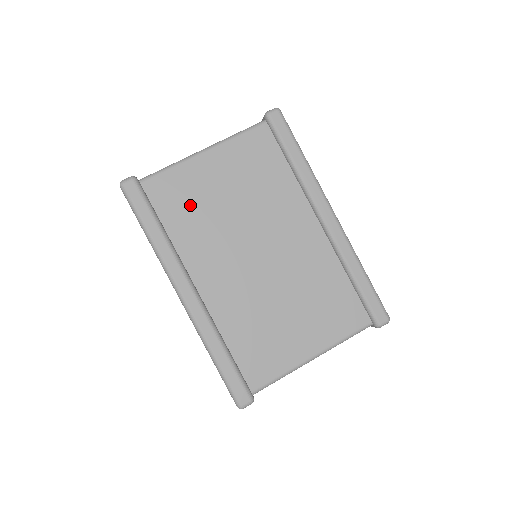
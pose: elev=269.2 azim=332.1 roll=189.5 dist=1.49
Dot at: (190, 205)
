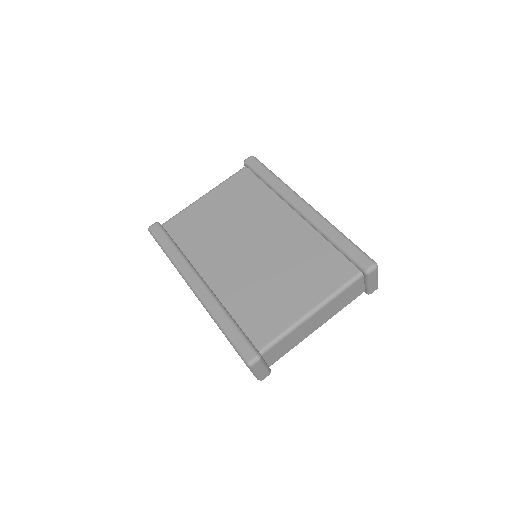
Dot at: (196, 229)
